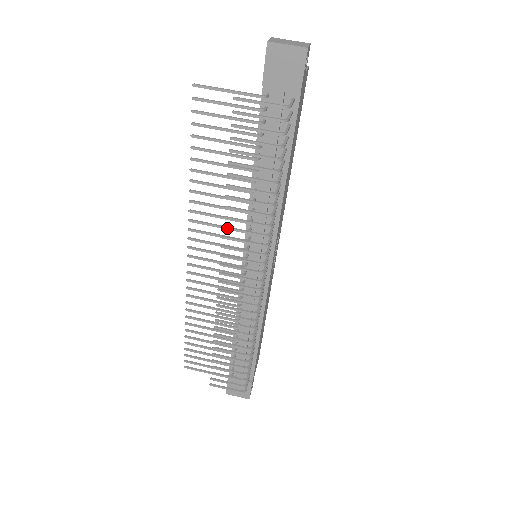
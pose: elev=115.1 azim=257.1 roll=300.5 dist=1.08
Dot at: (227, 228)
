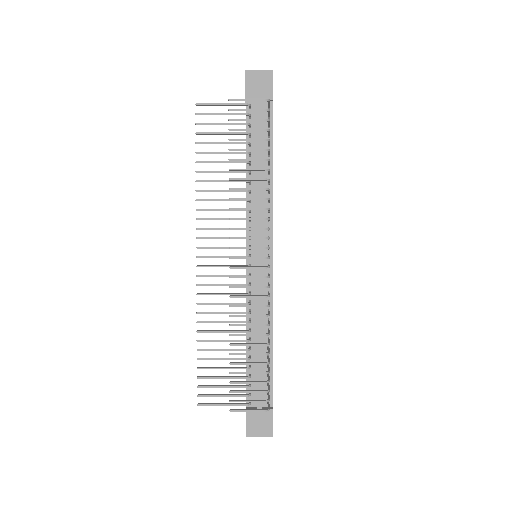
Dot at: (233, 208)
